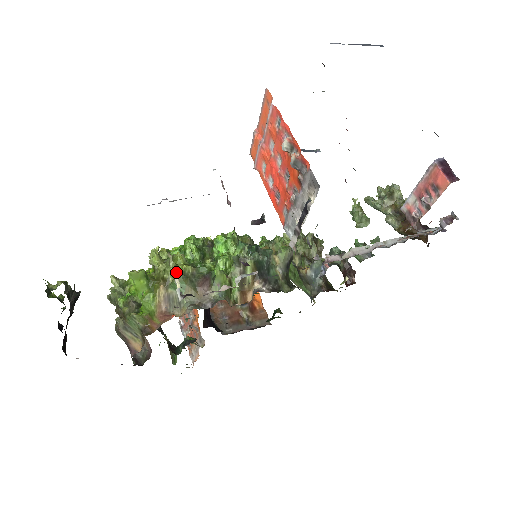
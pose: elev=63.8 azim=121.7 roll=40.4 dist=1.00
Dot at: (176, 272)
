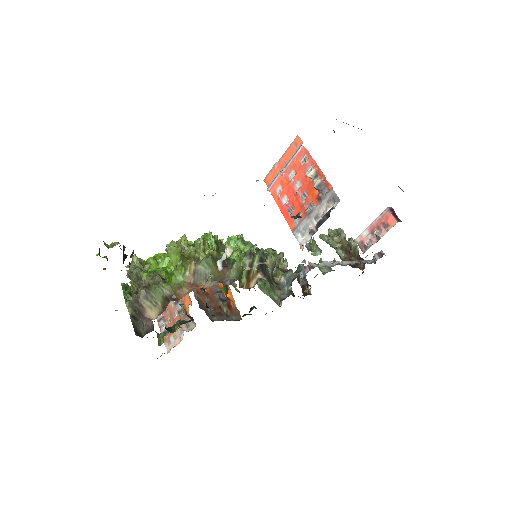
Dot at: (205, 253)
